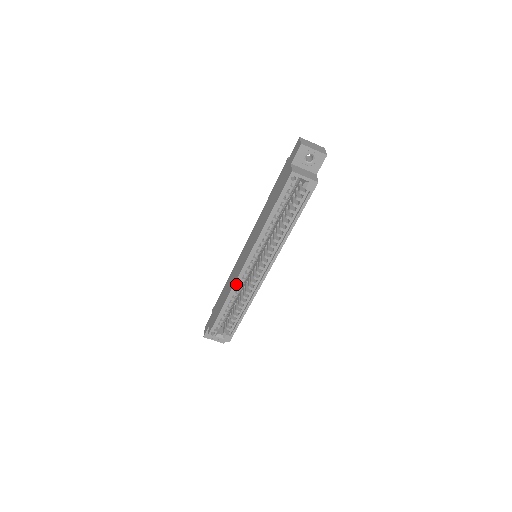
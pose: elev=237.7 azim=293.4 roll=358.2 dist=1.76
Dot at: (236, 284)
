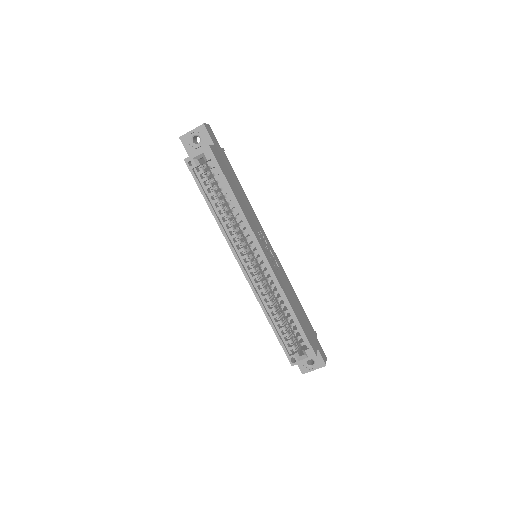
Dot at: (255, 293)
